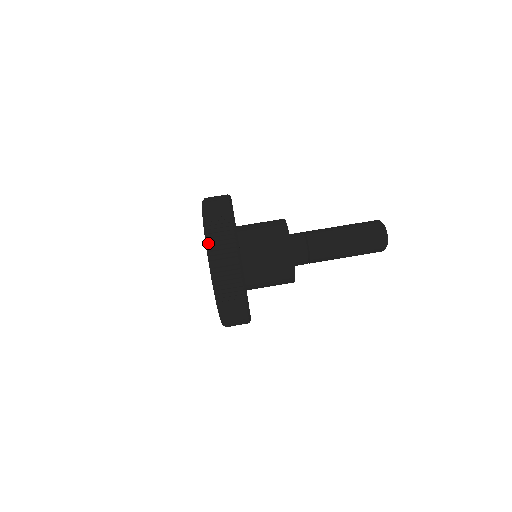
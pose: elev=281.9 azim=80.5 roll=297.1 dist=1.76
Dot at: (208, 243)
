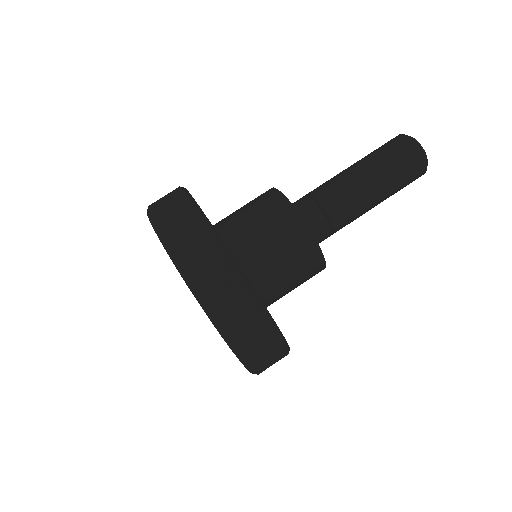
Dot at: (187, 278)
